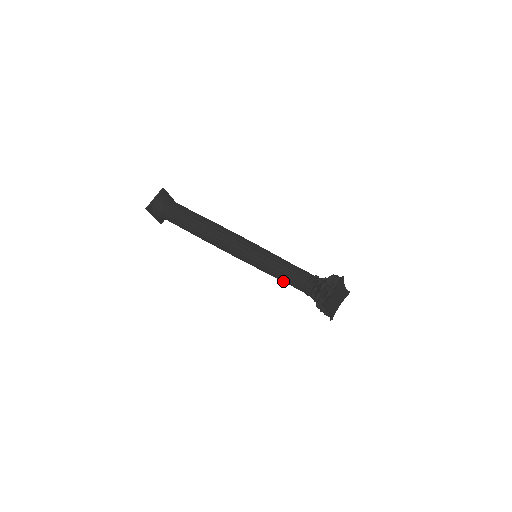
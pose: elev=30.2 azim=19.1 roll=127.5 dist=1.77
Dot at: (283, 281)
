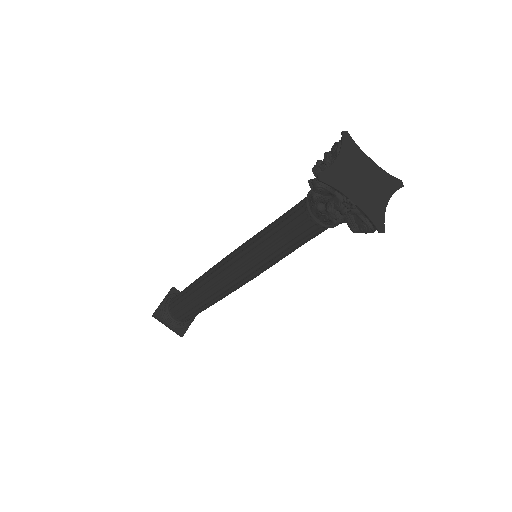
Dot at: (286, 243)
